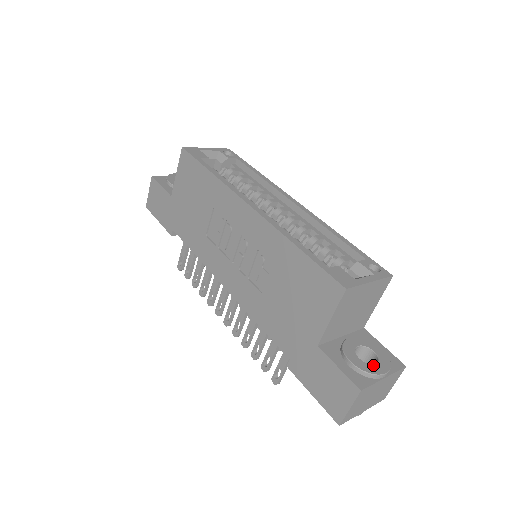
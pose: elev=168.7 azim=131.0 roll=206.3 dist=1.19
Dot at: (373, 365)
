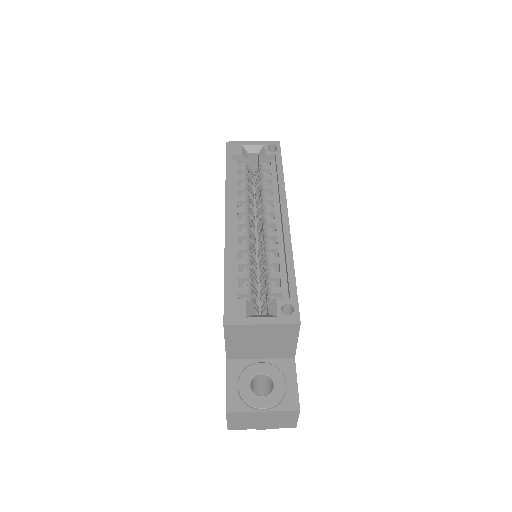
Dot at: (257, 396)
